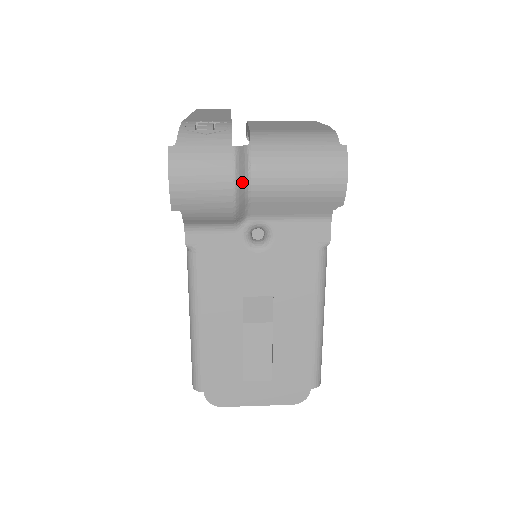
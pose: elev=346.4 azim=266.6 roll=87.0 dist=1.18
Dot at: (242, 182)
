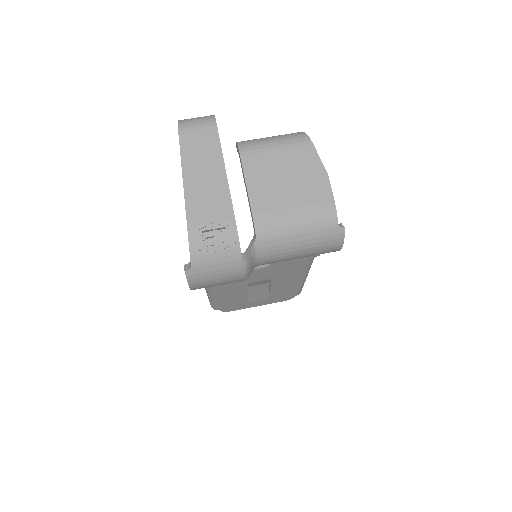
Dot at: (251, 271)
